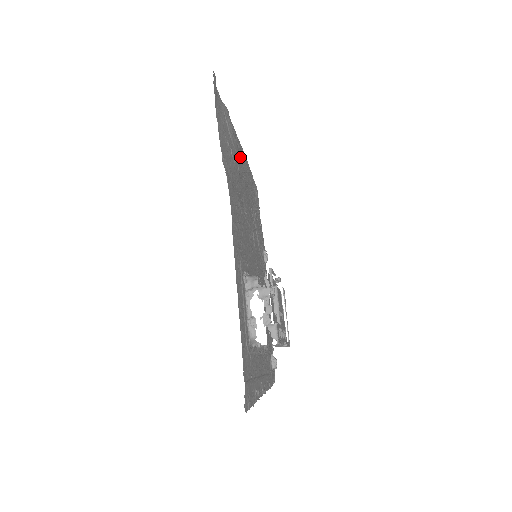
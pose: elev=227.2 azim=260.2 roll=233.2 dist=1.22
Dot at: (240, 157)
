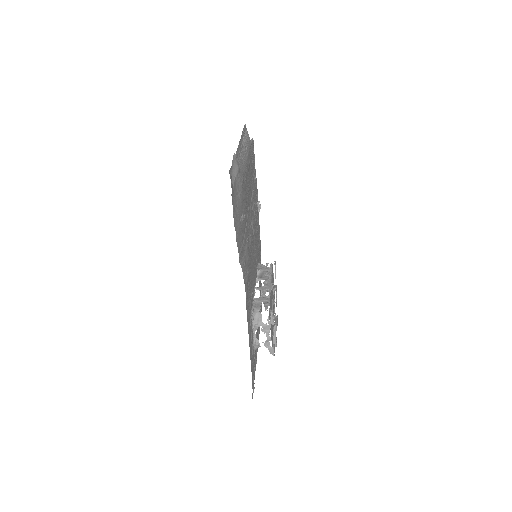
Dot at: (246, 184)
